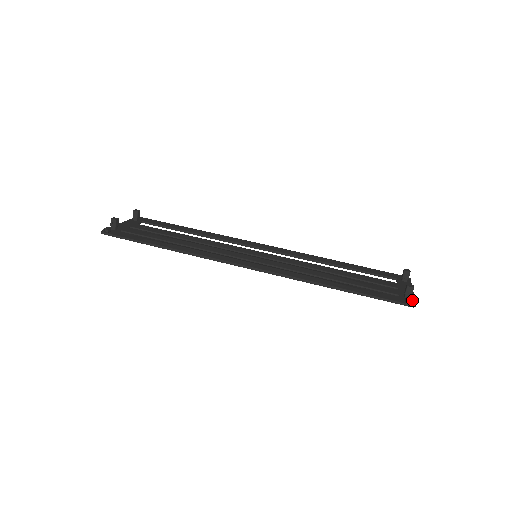
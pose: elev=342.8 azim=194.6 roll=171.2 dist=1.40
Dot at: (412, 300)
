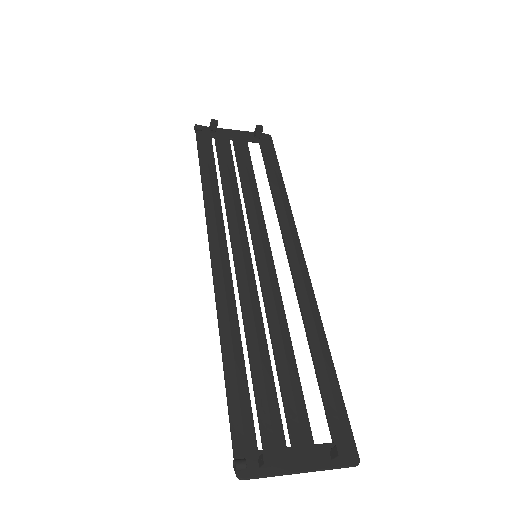
Dot at: (256, 472)
